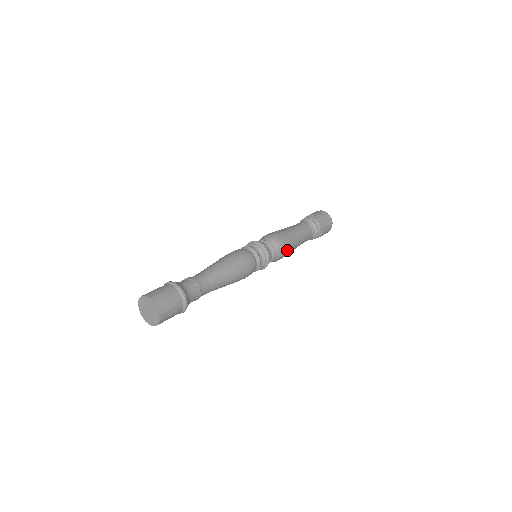
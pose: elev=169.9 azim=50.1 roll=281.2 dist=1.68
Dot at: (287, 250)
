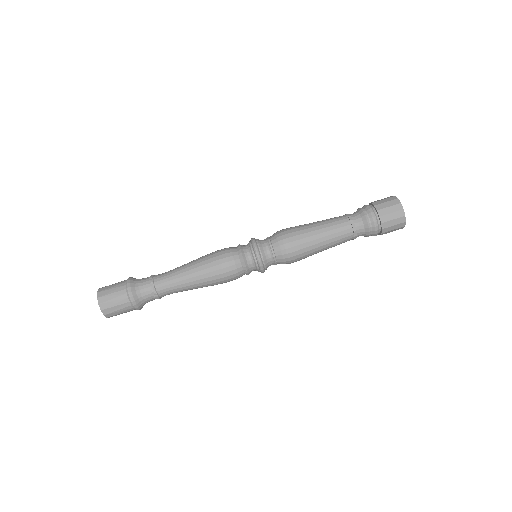
Dot at: (300, 259)
